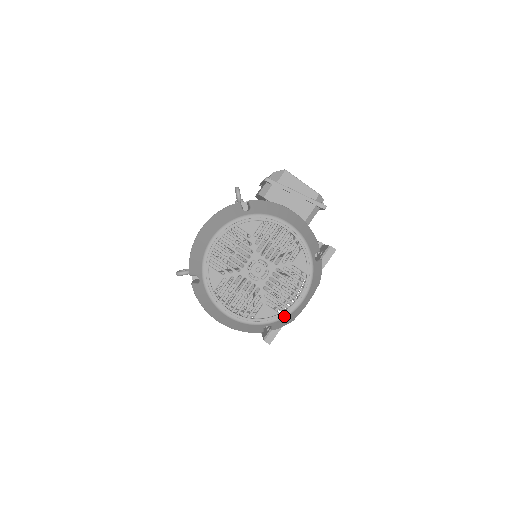
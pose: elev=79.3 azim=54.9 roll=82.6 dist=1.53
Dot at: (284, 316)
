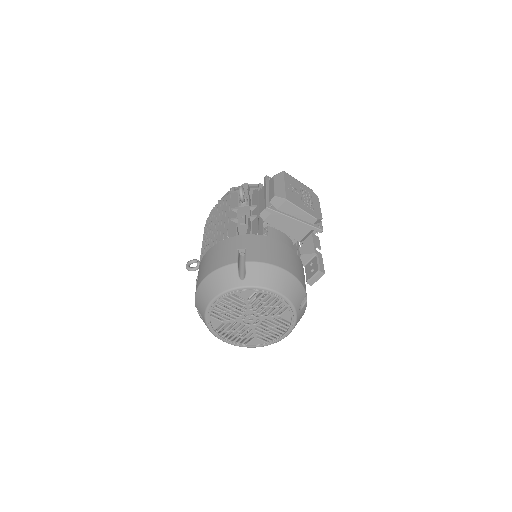
Dot at: occluded
